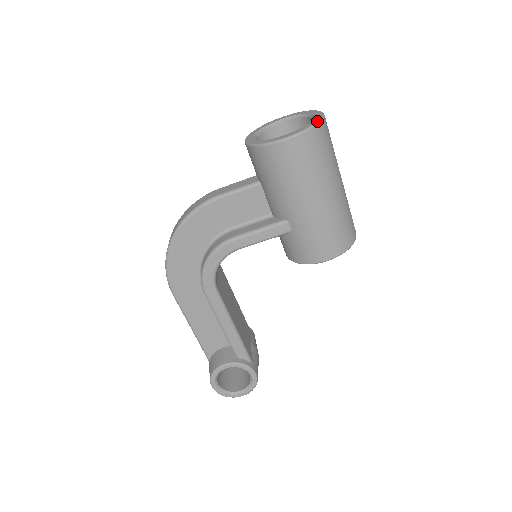
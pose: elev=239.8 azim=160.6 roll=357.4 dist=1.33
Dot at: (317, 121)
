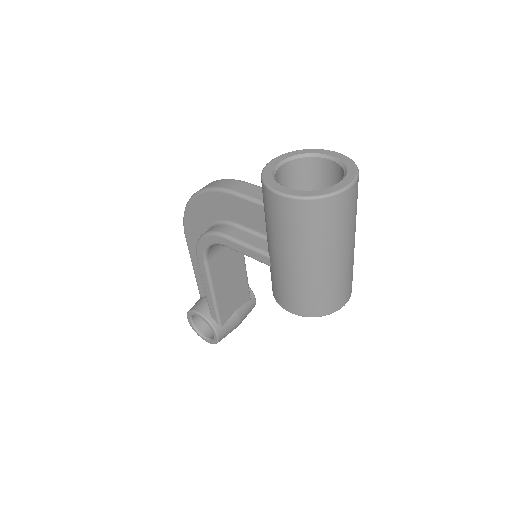
Dot at: (324, 194)
